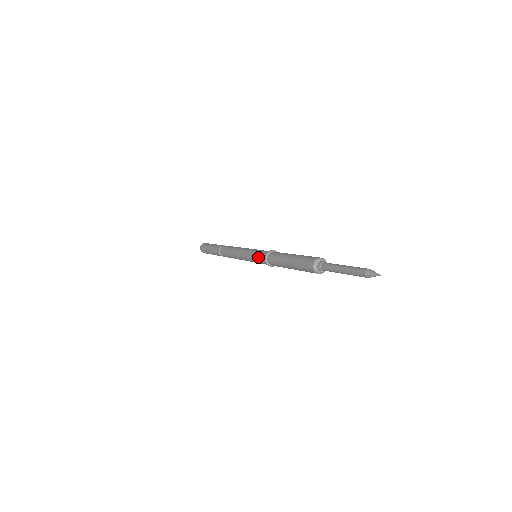
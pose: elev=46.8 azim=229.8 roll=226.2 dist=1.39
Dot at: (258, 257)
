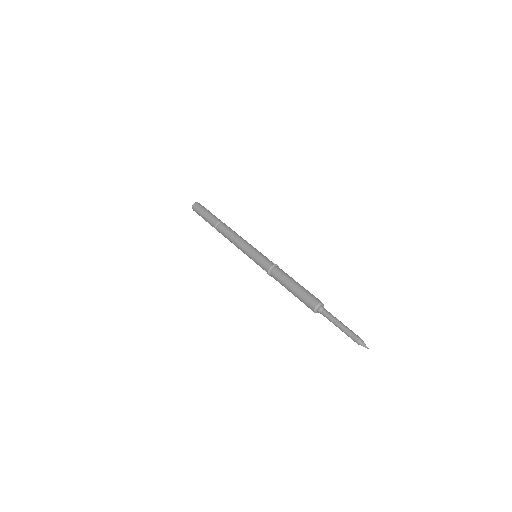
Dot at: (261, 261)
